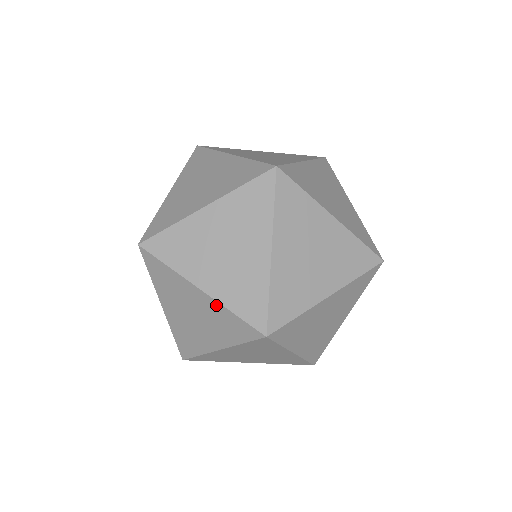
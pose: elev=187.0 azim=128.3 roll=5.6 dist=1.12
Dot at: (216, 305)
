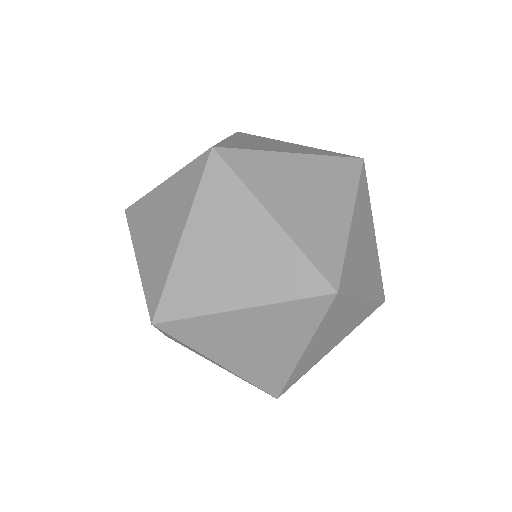
Dot at: (285, 243)
